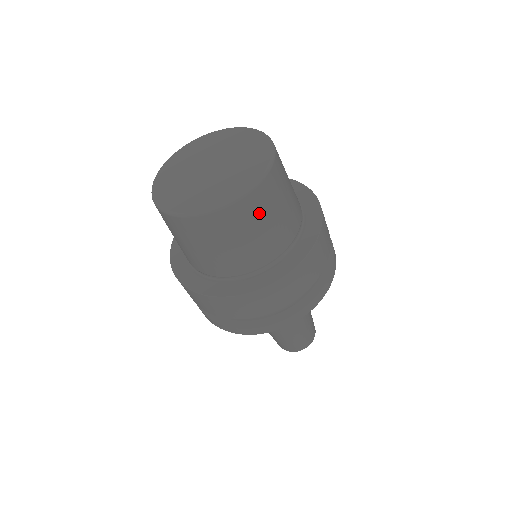
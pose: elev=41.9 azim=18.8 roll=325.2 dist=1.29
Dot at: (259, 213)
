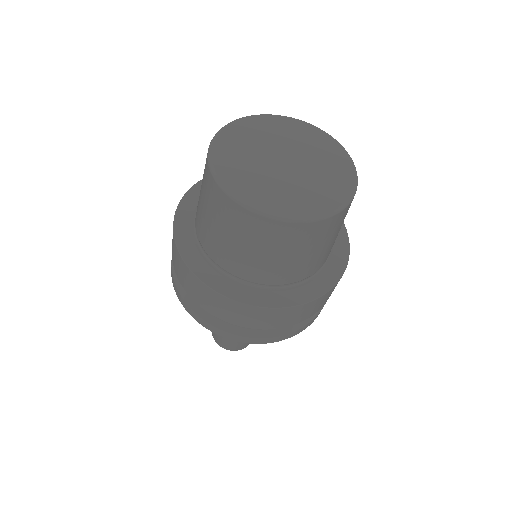
Dot at: occluded
